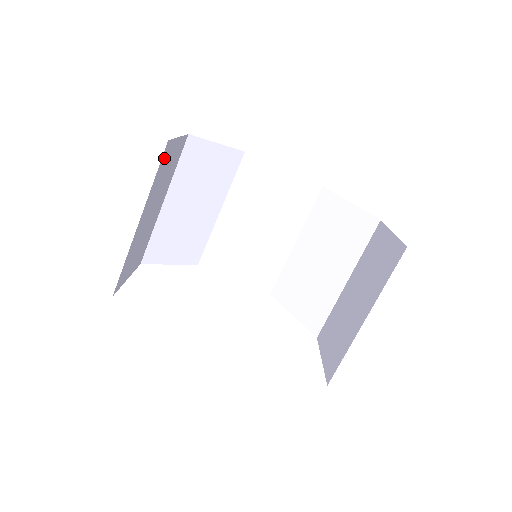
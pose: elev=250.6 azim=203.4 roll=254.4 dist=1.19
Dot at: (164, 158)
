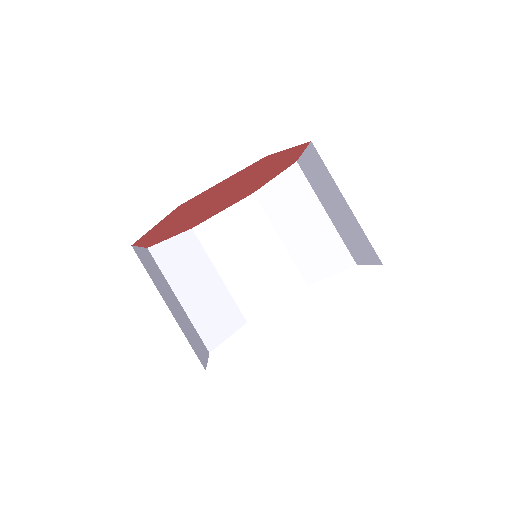
Dot at: (141, 260)
